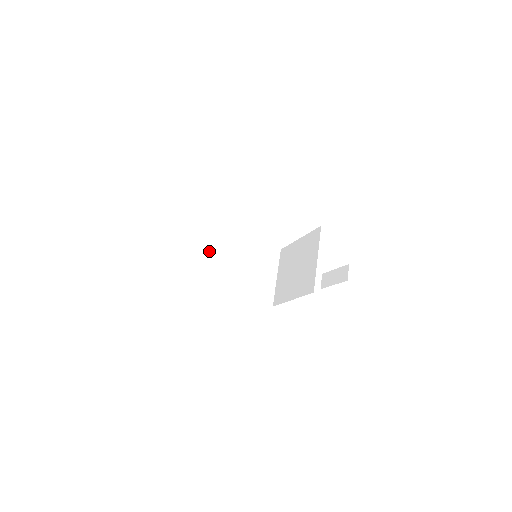
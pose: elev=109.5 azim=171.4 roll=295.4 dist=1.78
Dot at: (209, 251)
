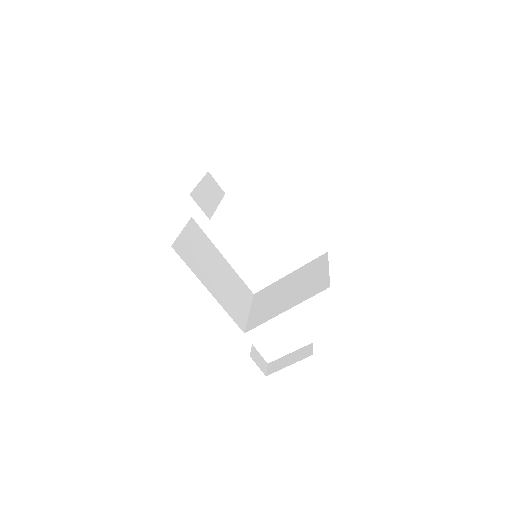
Dot at: (197, 242)
